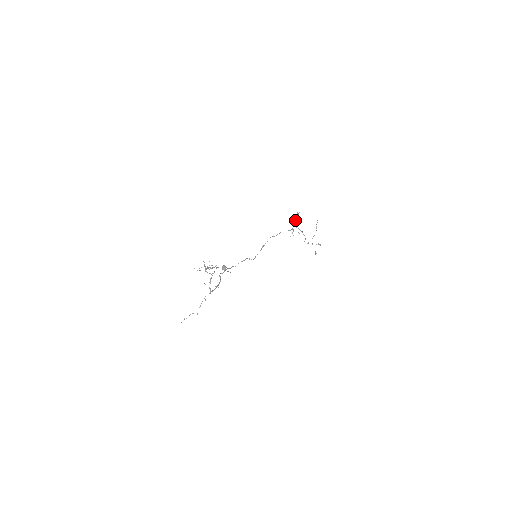
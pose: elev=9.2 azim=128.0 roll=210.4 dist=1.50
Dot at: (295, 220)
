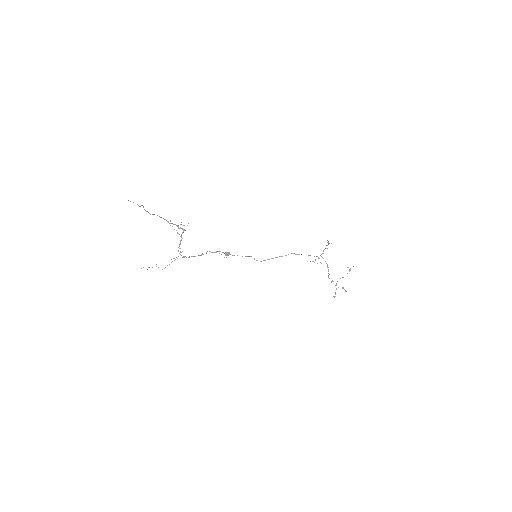
Dot at: (324, 249)
